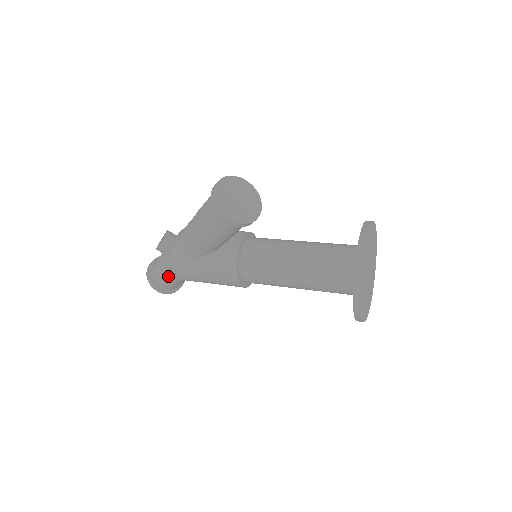
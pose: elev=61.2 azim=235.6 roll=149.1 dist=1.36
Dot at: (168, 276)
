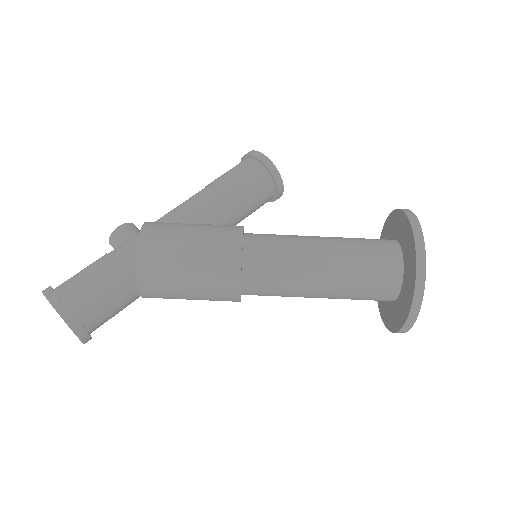
Dot at: (104, 267)
